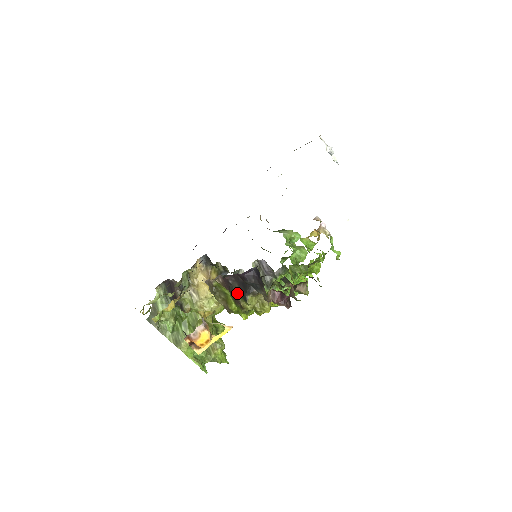
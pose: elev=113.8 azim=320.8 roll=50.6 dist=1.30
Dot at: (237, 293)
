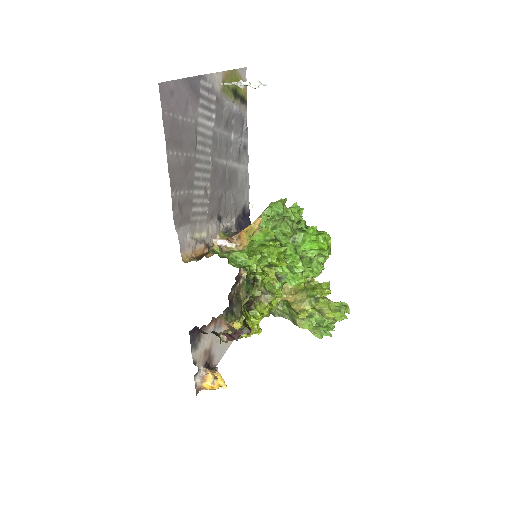
Dot at: occluded
